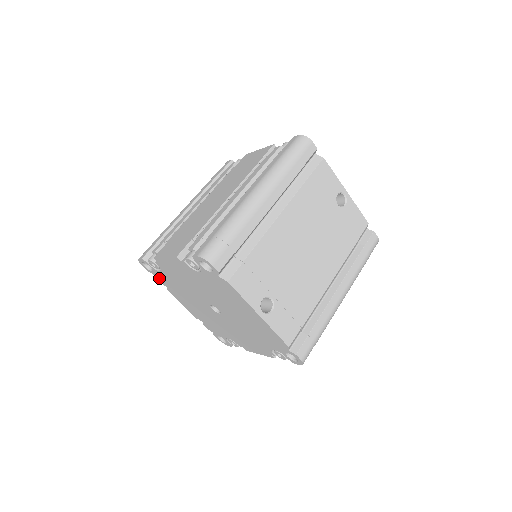
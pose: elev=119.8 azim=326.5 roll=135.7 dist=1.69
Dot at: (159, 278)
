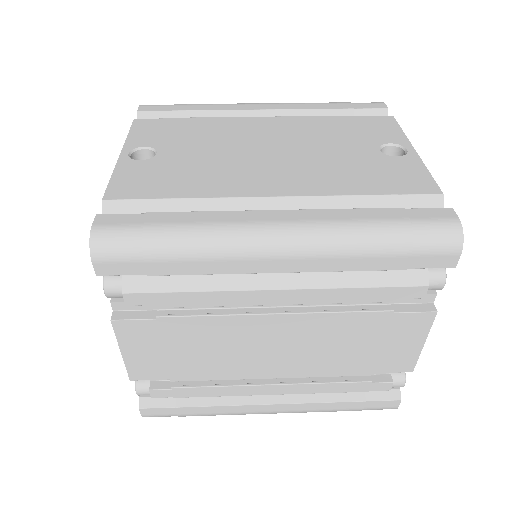
Dot at: occluded
